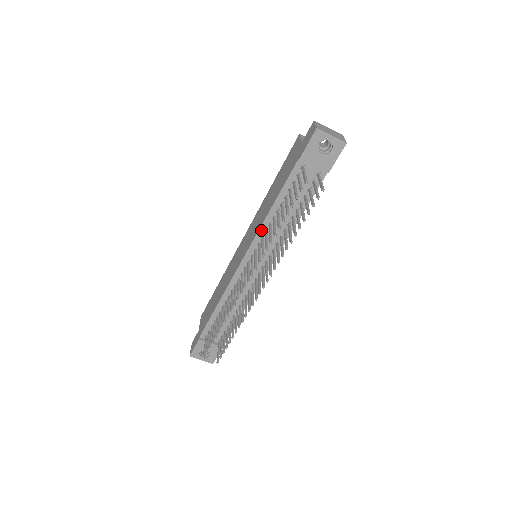
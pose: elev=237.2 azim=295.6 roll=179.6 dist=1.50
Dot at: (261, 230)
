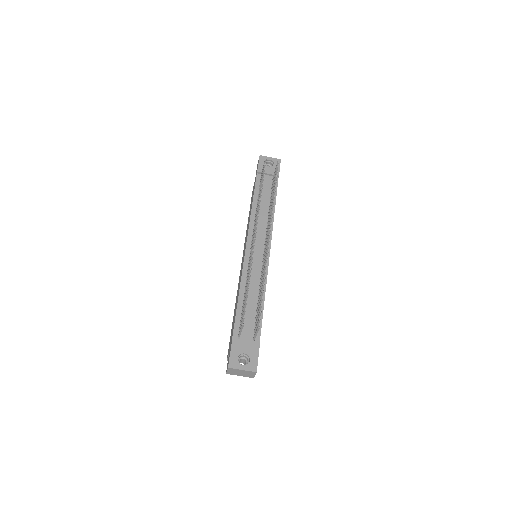
Dot at: (251, 222)
